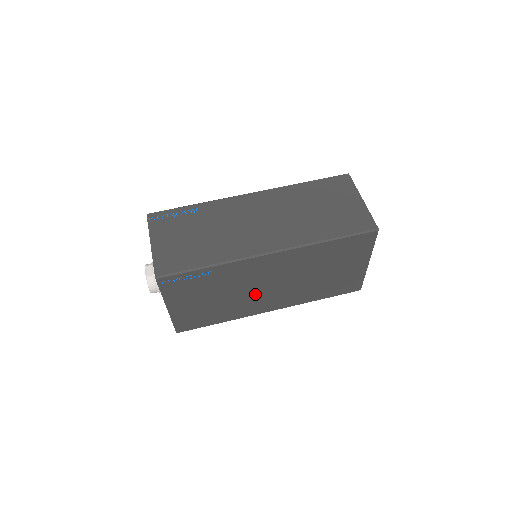
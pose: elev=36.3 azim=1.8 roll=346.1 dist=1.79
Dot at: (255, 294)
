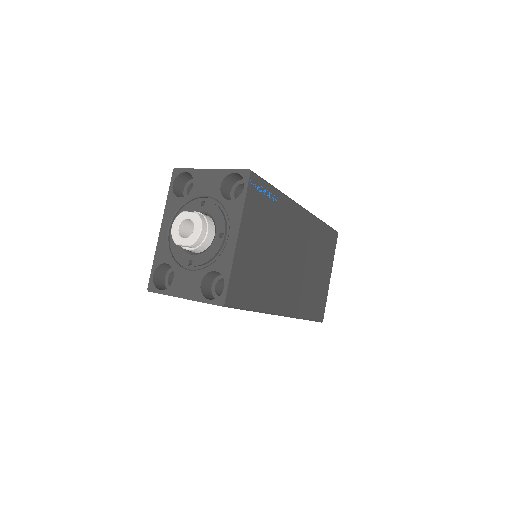
Dot at: (284, 269)
